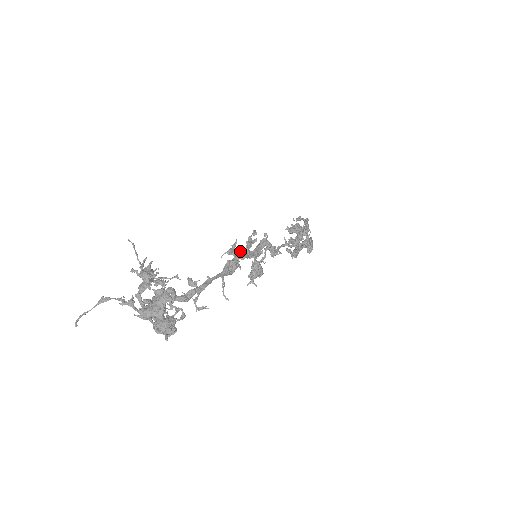
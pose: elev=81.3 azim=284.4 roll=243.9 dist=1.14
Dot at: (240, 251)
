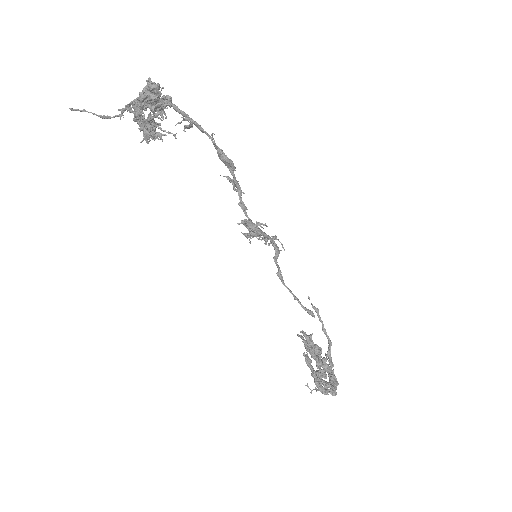
Dot at: (239, 190)
